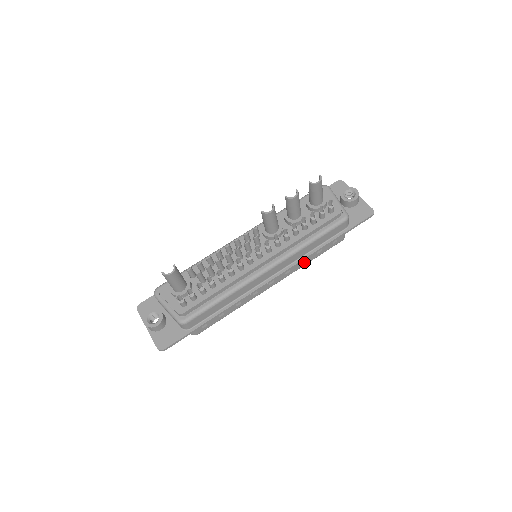
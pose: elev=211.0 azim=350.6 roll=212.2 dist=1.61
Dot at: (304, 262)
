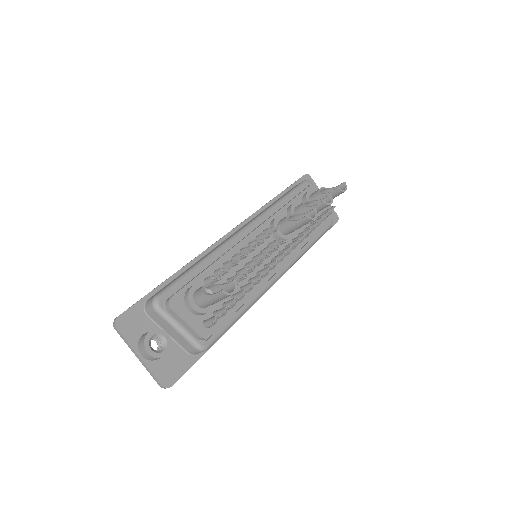
Dot at: occluded
